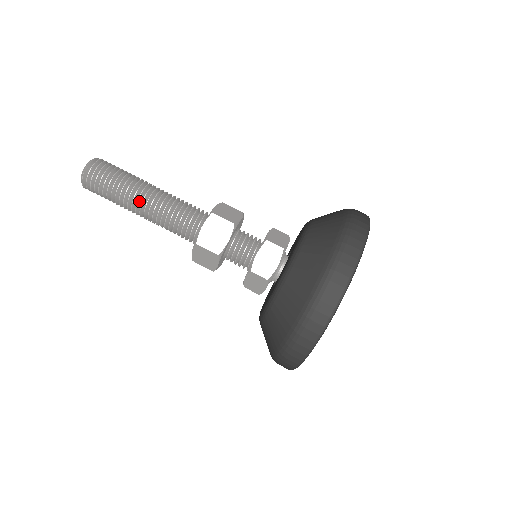
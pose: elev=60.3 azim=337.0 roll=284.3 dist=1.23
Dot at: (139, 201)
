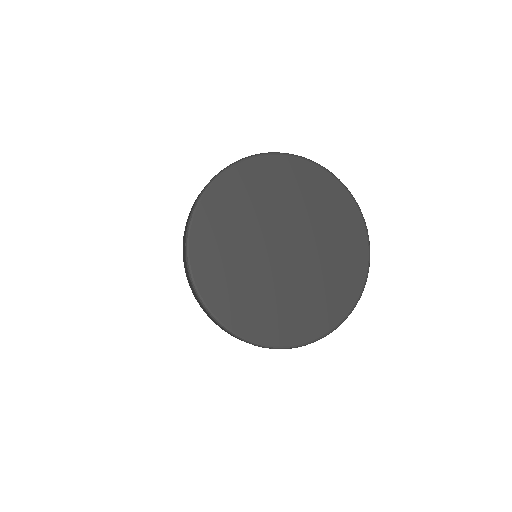
Dot at: occluded
